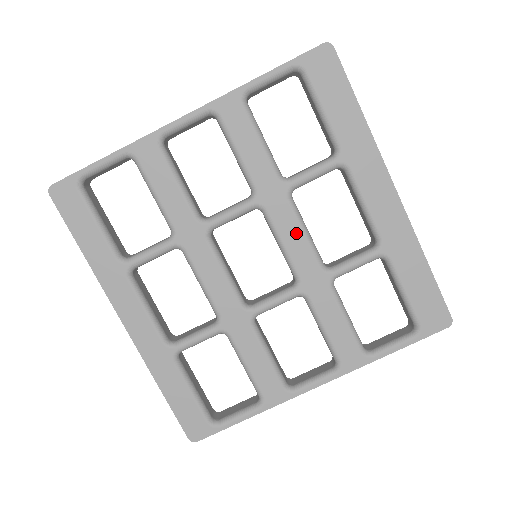
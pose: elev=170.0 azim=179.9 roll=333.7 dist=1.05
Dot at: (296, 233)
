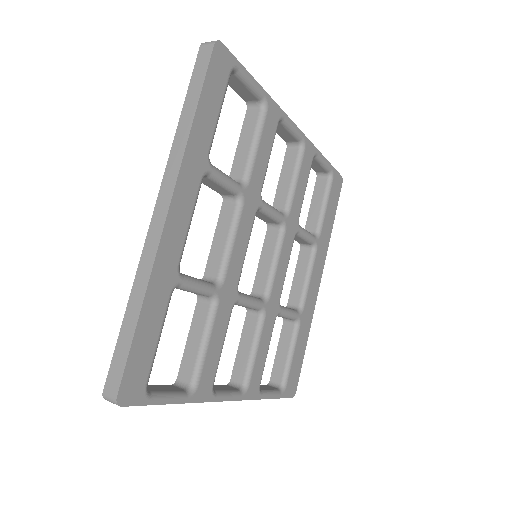
Dot at: (285, 263)
